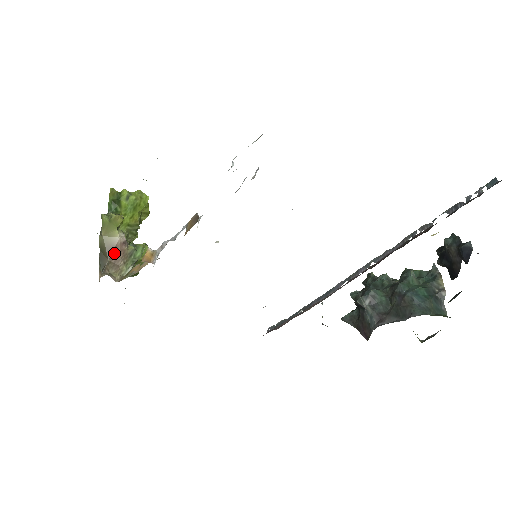
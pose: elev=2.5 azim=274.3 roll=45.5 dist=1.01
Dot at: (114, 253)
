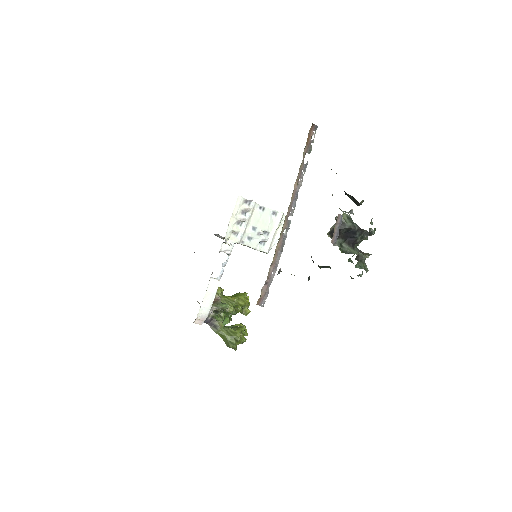
Dot at: occluded
